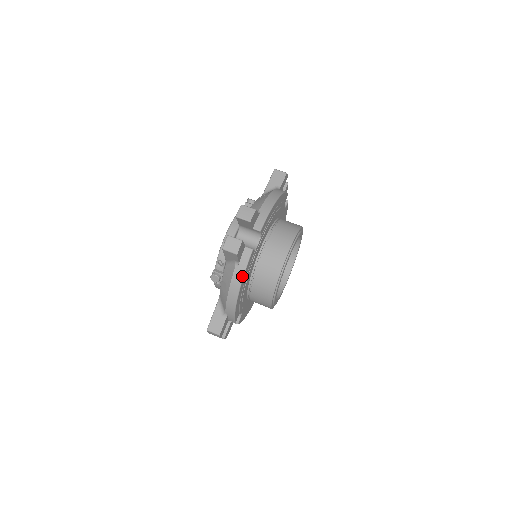
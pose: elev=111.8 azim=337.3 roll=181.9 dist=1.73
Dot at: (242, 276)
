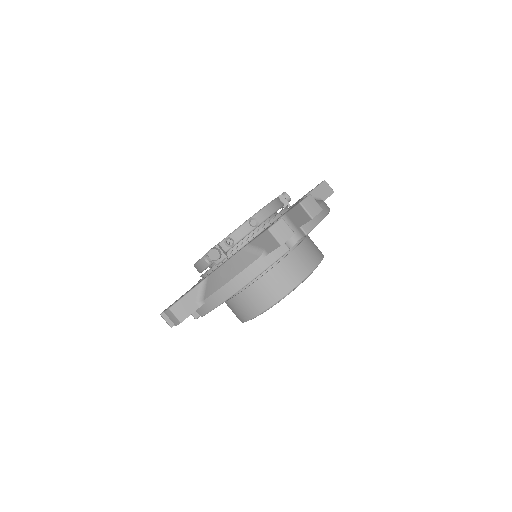
Dot at: (261, 271)
